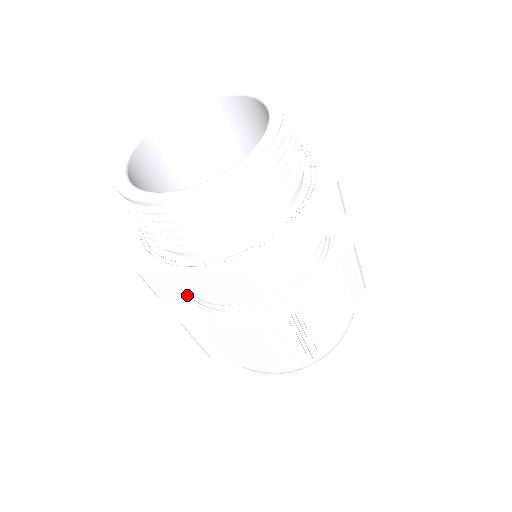
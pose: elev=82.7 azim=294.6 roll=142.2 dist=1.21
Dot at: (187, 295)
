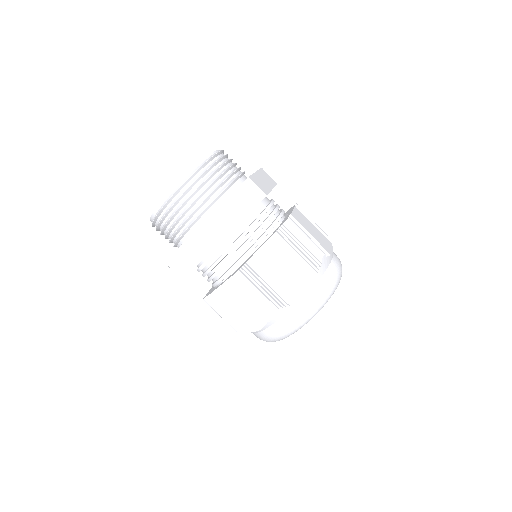
Dot at: (226, 230)
